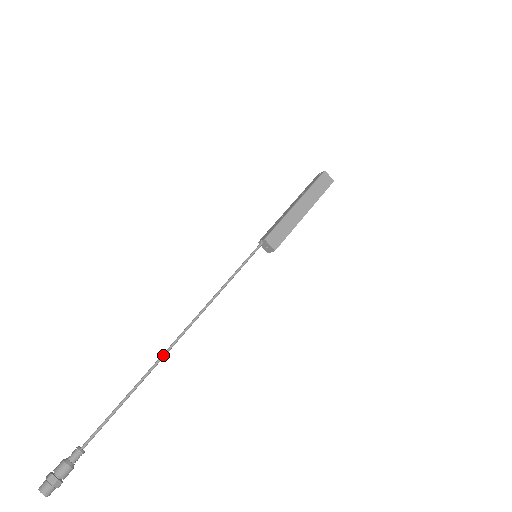
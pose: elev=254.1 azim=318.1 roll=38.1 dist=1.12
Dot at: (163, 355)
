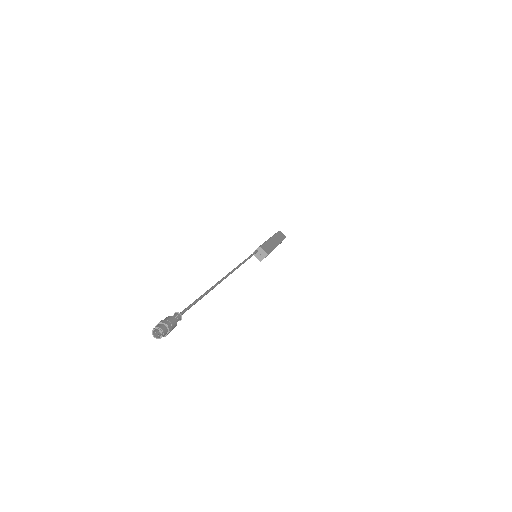
Dot at: (218, 282)
